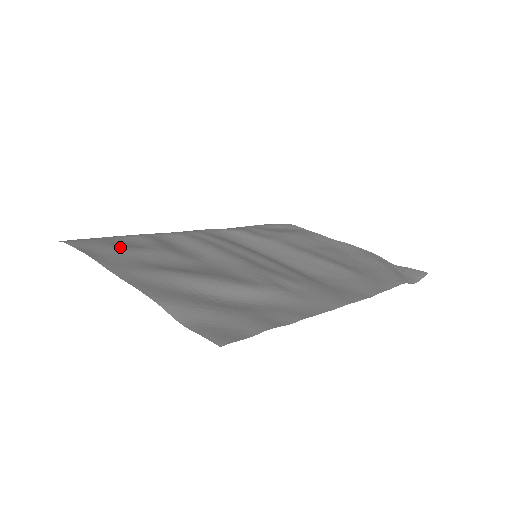
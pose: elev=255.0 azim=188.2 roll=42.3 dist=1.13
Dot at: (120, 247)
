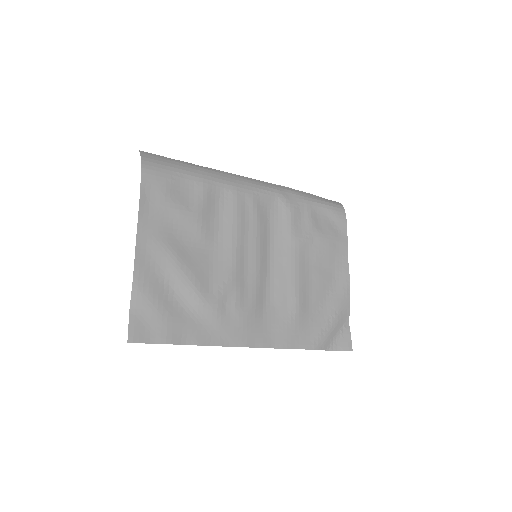
Dot at: (170, 199)
